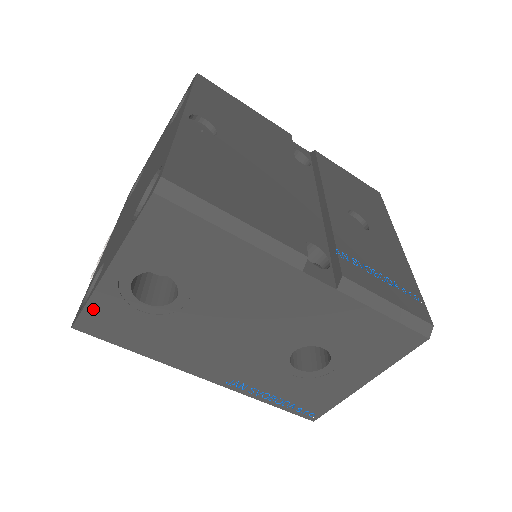
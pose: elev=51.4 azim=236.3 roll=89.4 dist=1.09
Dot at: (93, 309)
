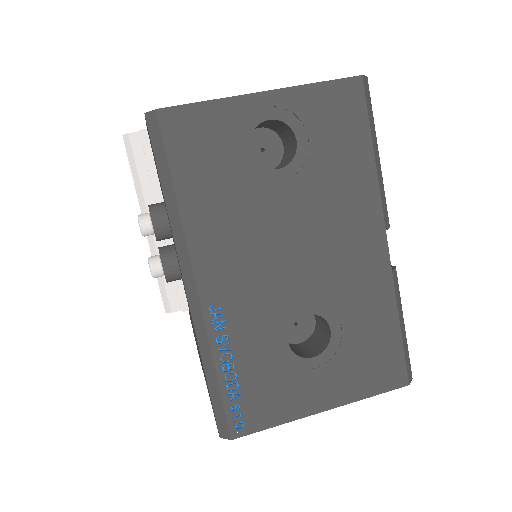
Dot at: (202, 112)
